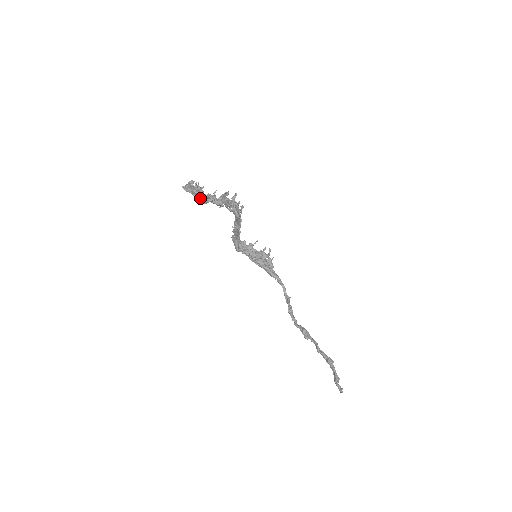
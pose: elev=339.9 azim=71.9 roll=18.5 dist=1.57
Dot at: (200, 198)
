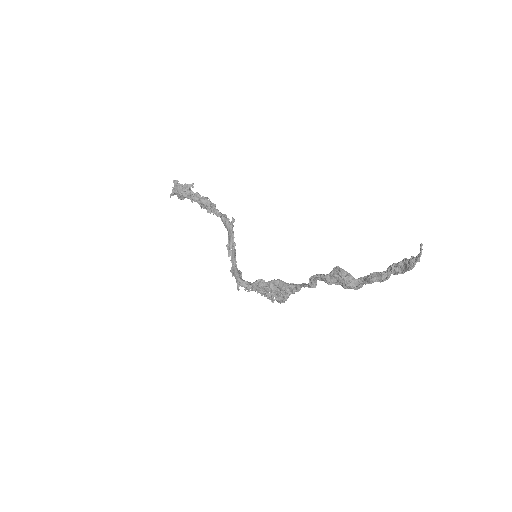
Dot at: (185, 193)
